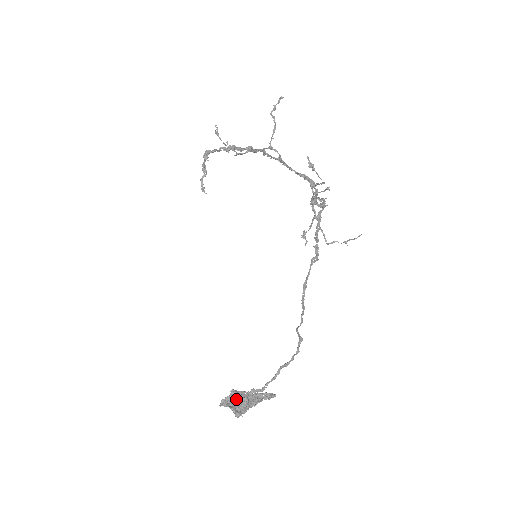
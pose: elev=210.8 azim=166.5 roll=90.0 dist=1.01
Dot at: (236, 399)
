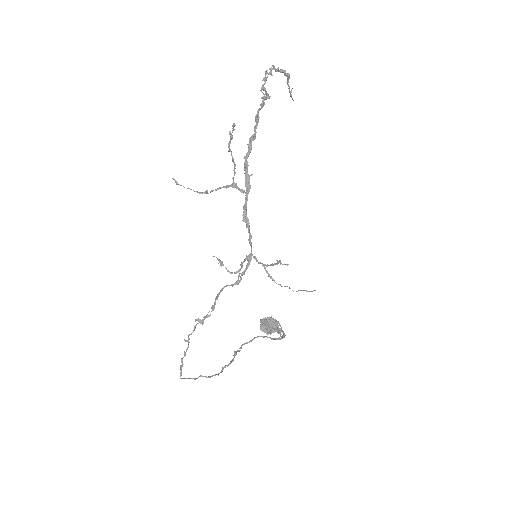
Dot at: (266, 324)
